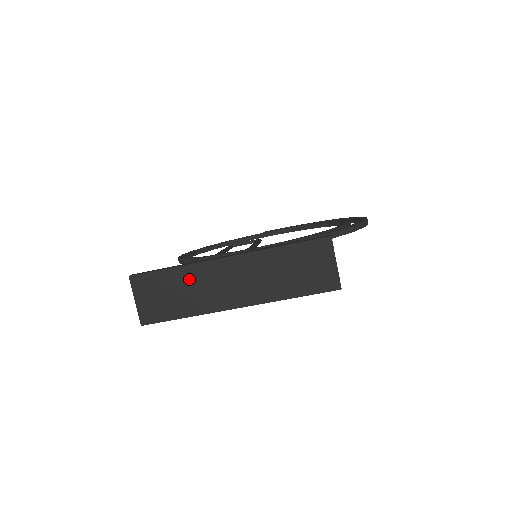
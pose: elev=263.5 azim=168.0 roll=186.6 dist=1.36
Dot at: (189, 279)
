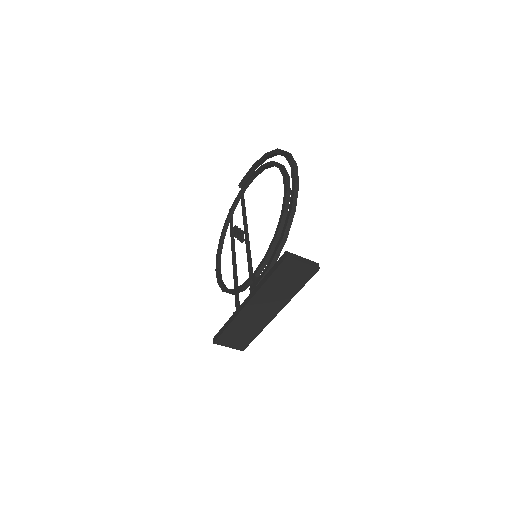
Dot at: (241, 324)
